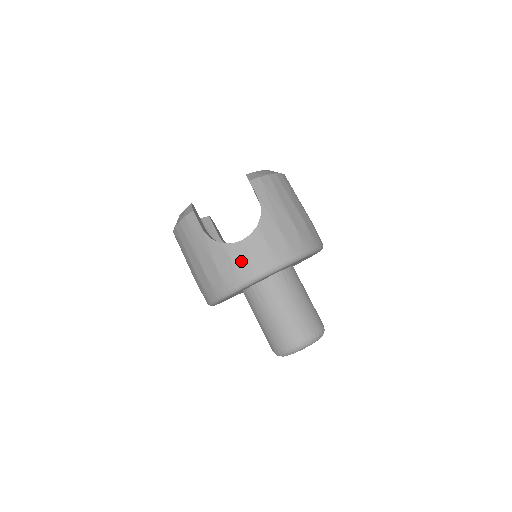
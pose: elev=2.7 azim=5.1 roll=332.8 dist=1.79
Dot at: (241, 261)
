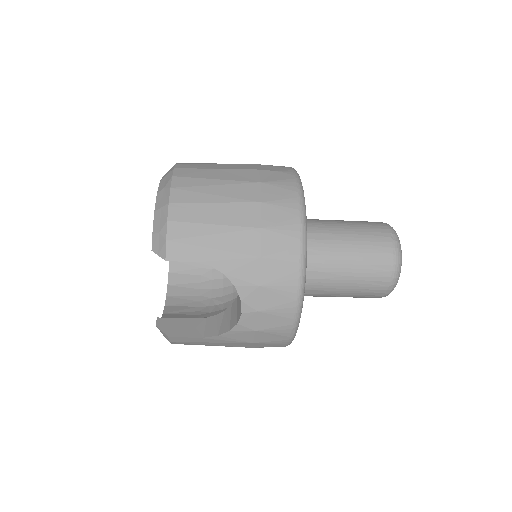
Dot at: (266, 323)
